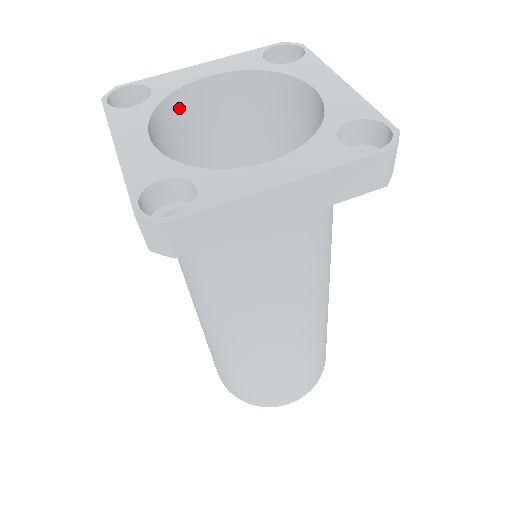
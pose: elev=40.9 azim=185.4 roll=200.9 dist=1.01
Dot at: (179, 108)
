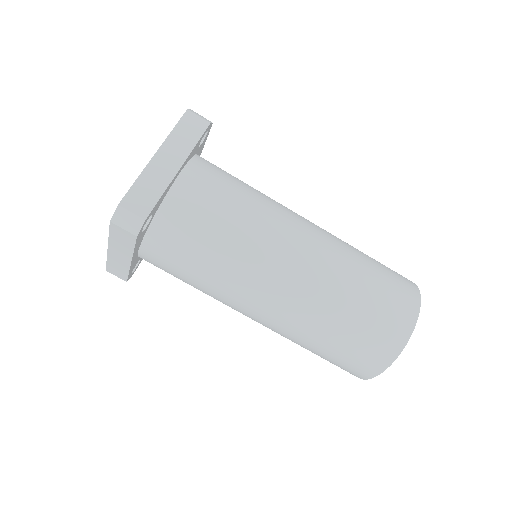
Dot at: occluded
